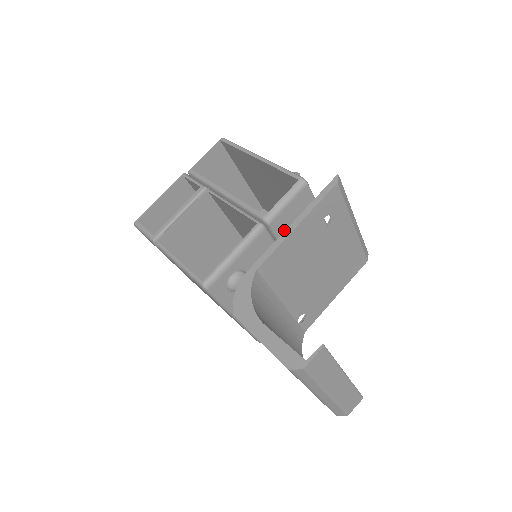
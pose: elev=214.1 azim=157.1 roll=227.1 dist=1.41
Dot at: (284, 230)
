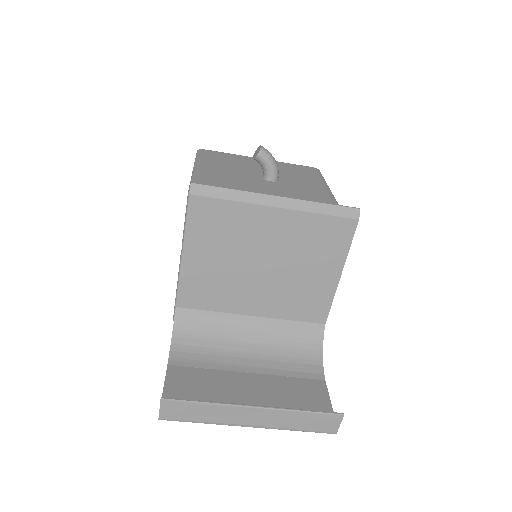
Dot at: occluded
